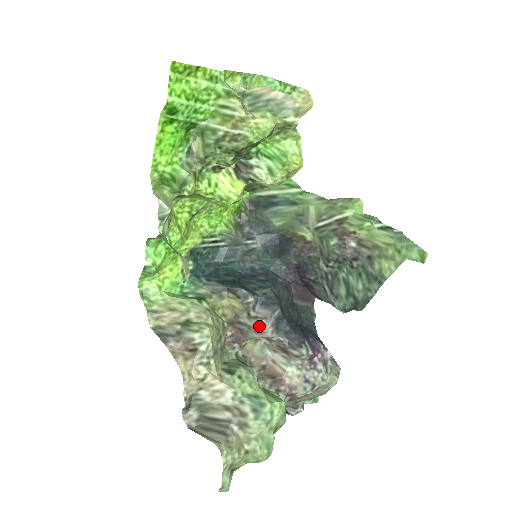
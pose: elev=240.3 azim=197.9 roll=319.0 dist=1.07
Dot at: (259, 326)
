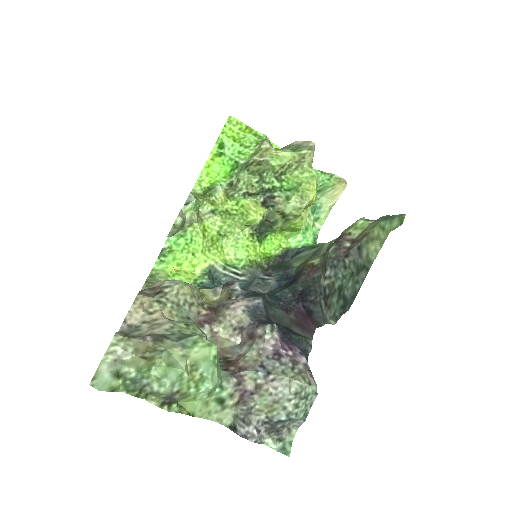
Dot at: (232, 301)
